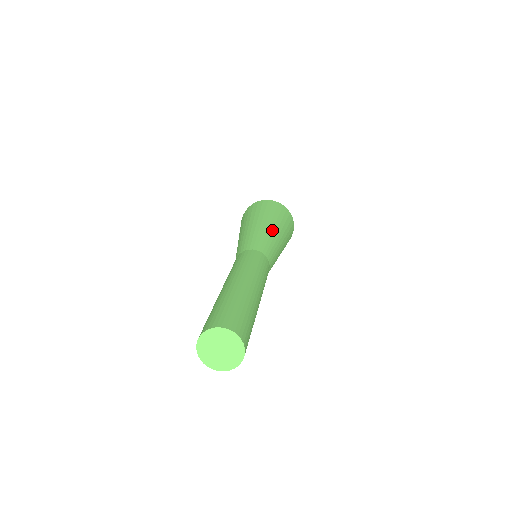
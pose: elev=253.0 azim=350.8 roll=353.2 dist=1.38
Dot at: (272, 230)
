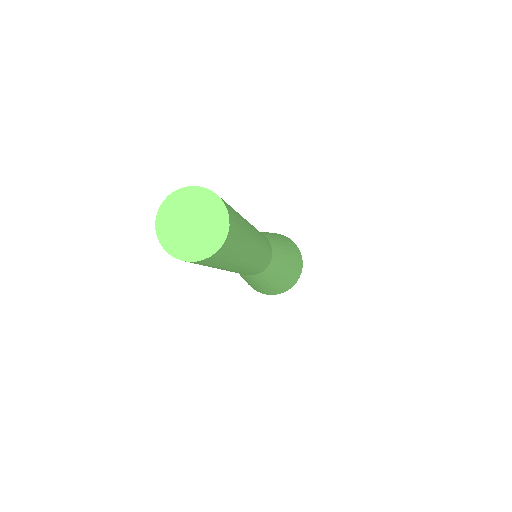
Dot at: (286, 249)
